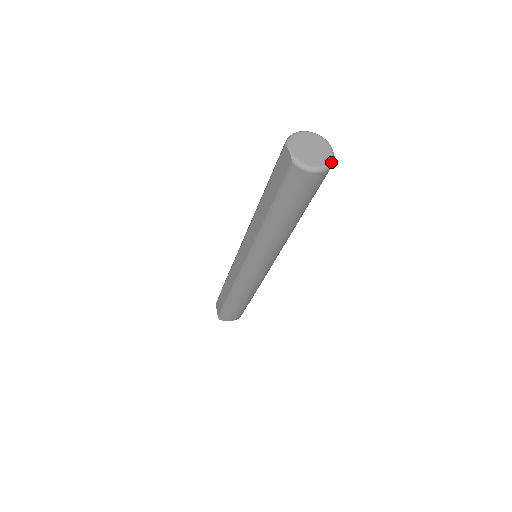
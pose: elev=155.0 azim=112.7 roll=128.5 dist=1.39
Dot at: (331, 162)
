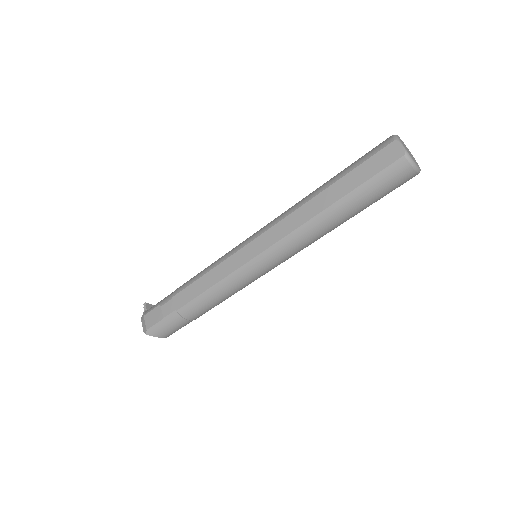
Dot at: (420, 169)
